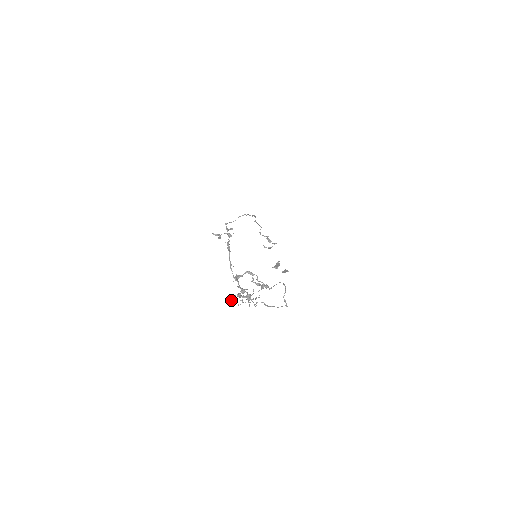
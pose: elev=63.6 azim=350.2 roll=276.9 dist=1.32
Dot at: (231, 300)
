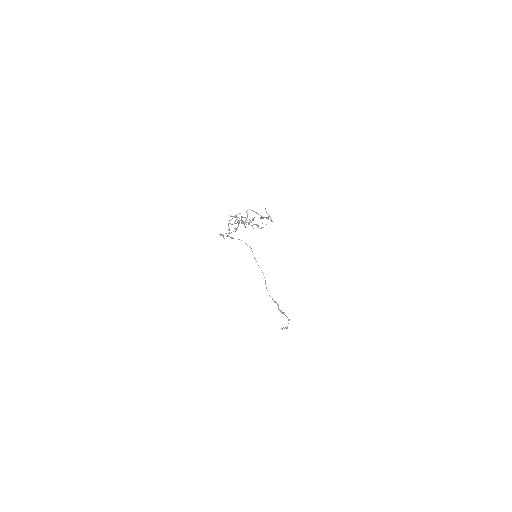
Dot at: occluded
